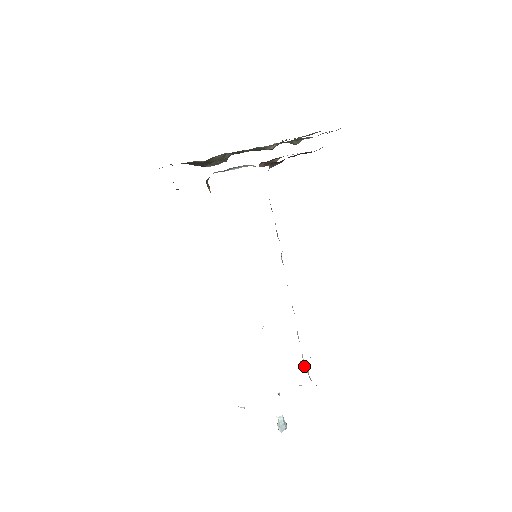
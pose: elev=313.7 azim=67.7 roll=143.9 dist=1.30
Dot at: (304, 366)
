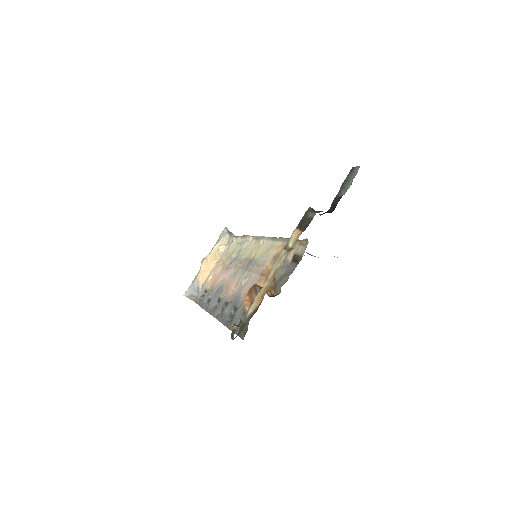
Dot at: (230, 233)
